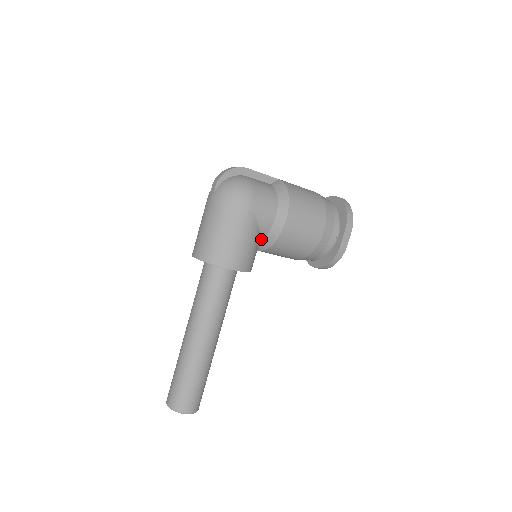
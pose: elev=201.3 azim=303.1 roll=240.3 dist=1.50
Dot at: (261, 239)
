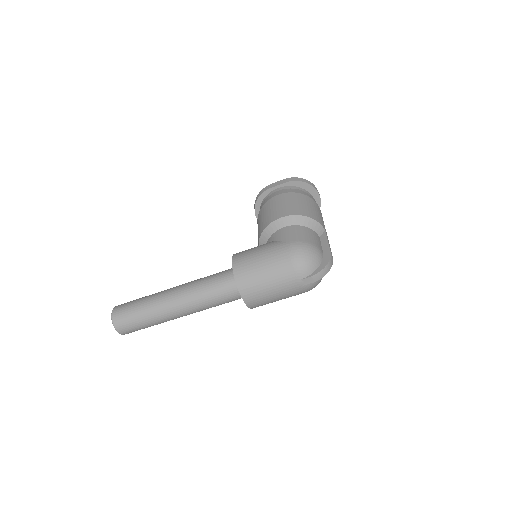
Dot at: occluded
